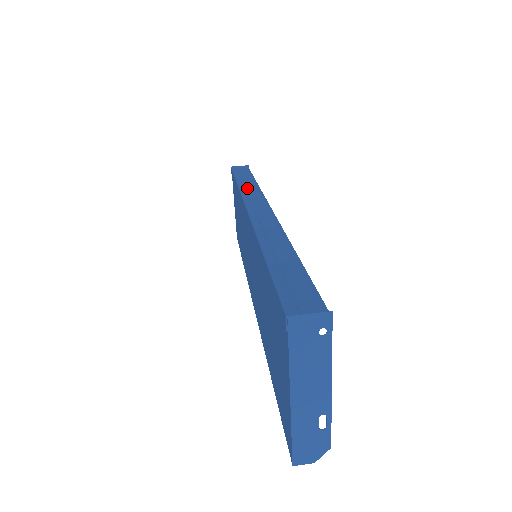
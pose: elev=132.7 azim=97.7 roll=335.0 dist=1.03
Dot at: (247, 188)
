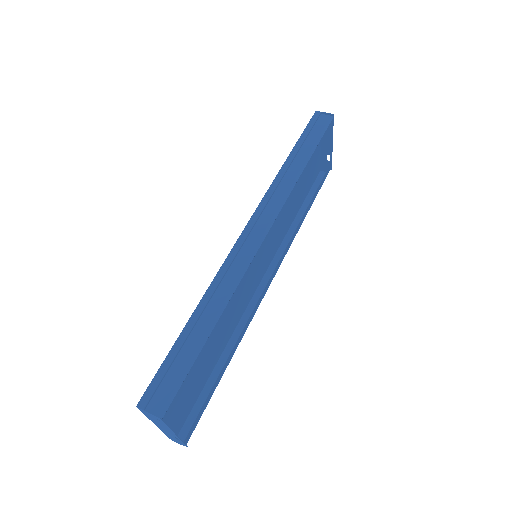
Dot at: (286, 176)
